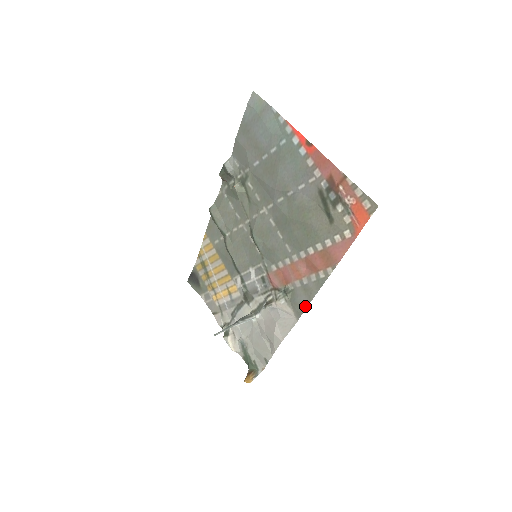
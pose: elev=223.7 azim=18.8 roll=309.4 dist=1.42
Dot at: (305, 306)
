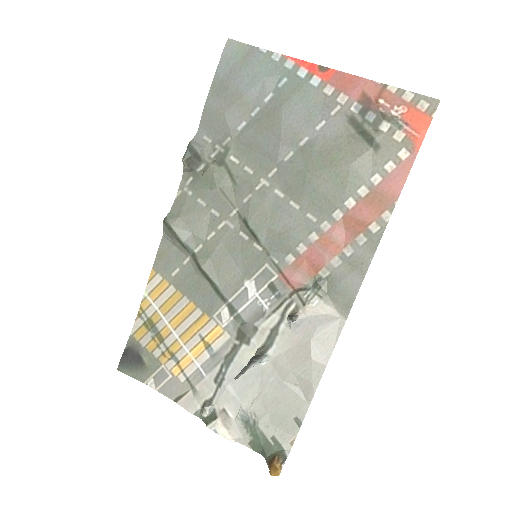
Dot at: (356, 287)
